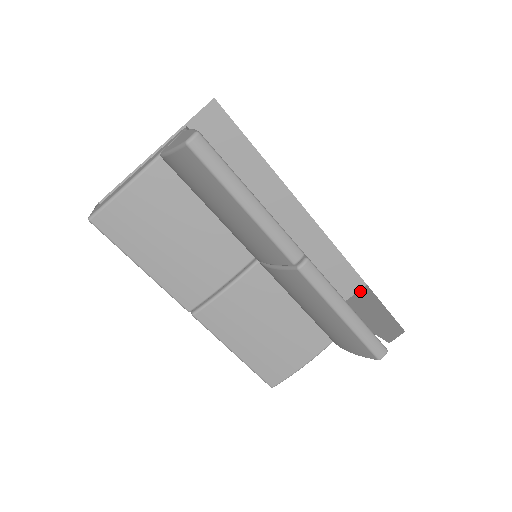
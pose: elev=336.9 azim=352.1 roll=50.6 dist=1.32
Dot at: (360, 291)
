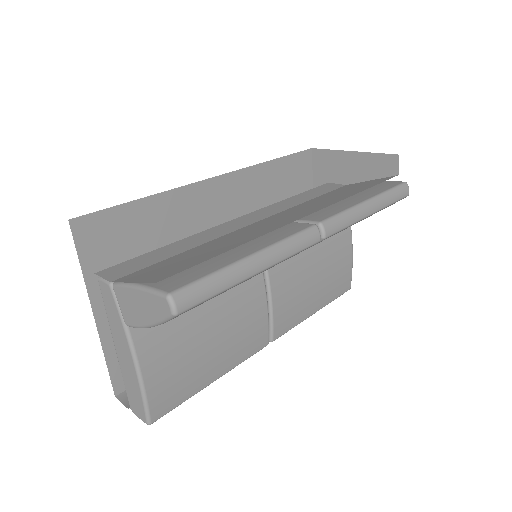
Dot at: (314, 159)
